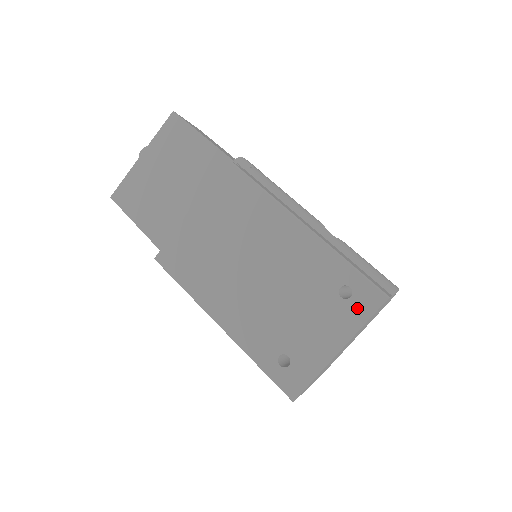
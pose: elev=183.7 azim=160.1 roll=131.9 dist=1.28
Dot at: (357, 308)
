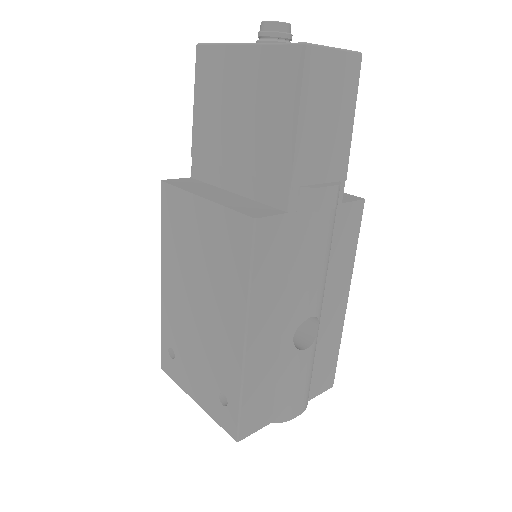
Dot at: (220, 413)
